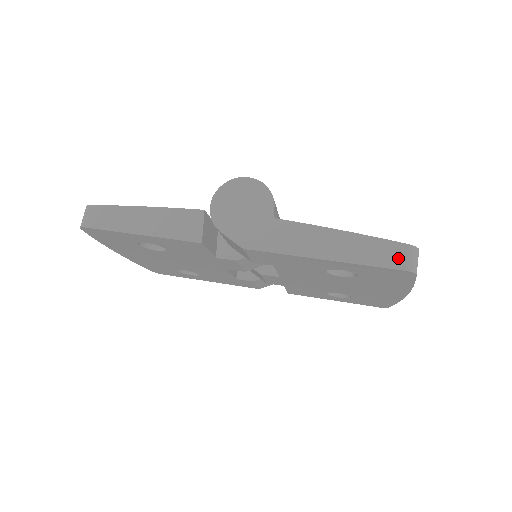
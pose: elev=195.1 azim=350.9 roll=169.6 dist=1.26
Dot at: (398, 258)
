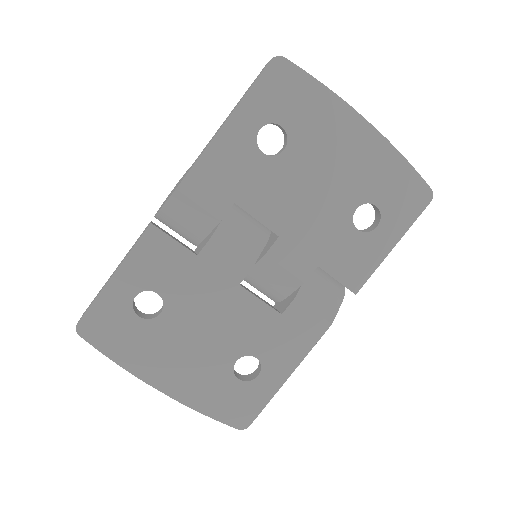
Dot at: occluded
